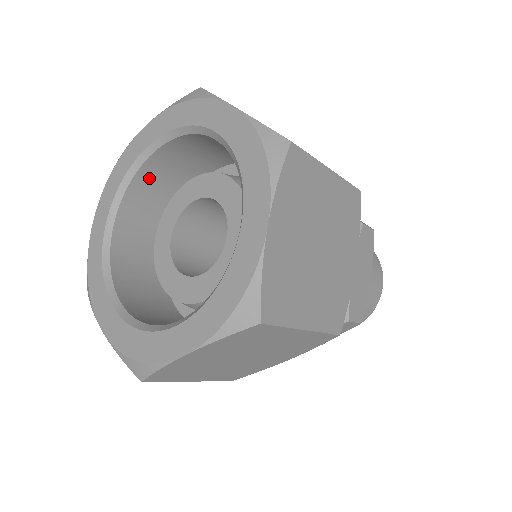
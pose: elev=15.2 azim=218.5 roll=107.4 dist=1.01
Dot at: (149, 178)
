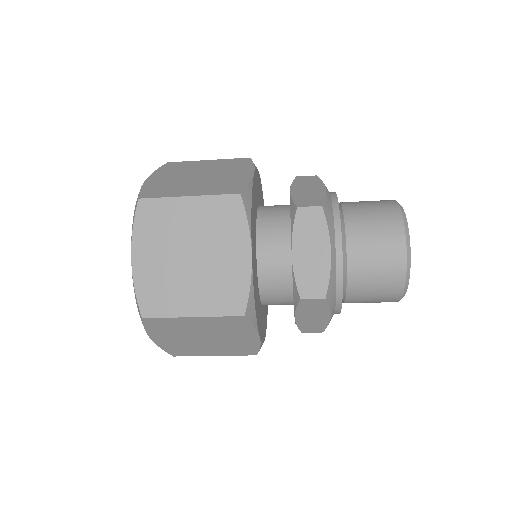
Dot at: occluded
